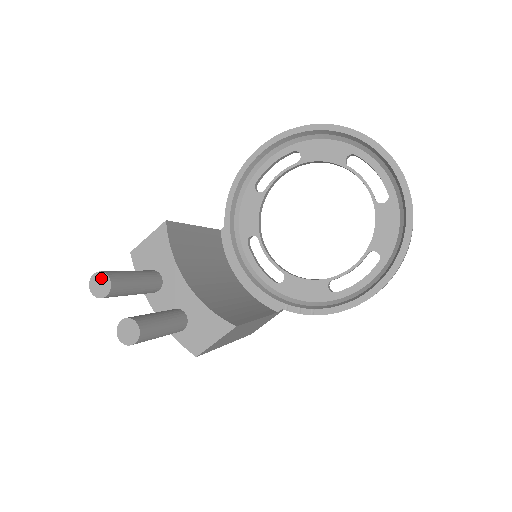
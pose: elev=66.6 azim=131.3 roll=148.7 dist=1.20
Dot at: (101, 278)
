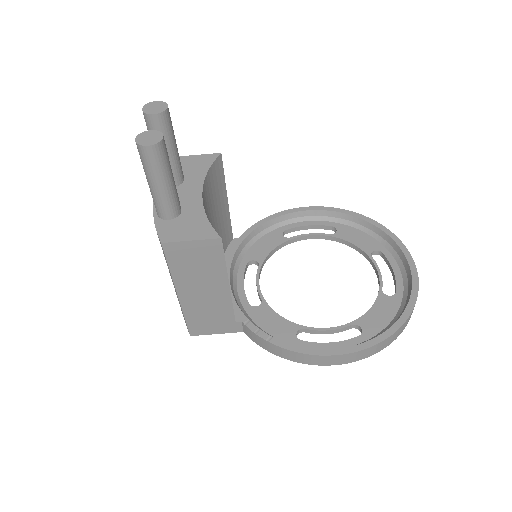
Dot at: (160, 105)
